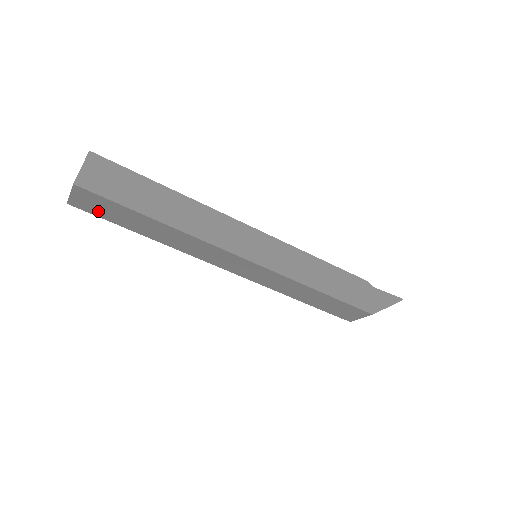
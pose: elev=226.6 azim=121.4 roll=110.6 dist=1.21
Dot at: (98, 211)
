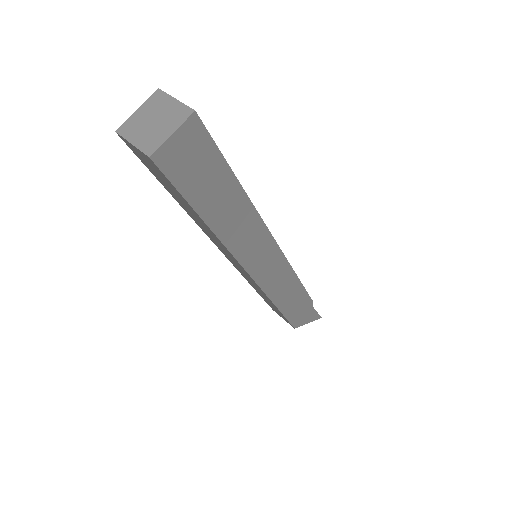
Dot at: (148, 165)
